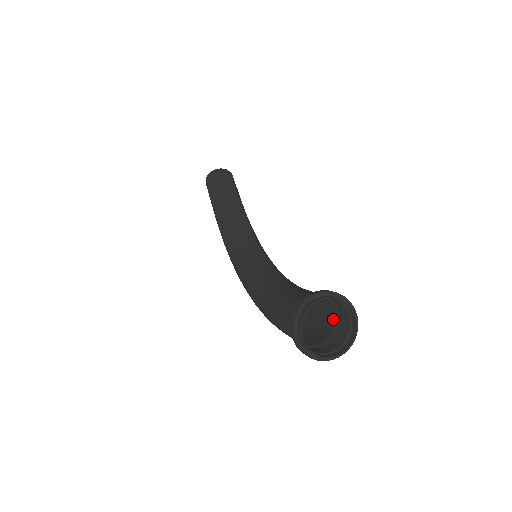
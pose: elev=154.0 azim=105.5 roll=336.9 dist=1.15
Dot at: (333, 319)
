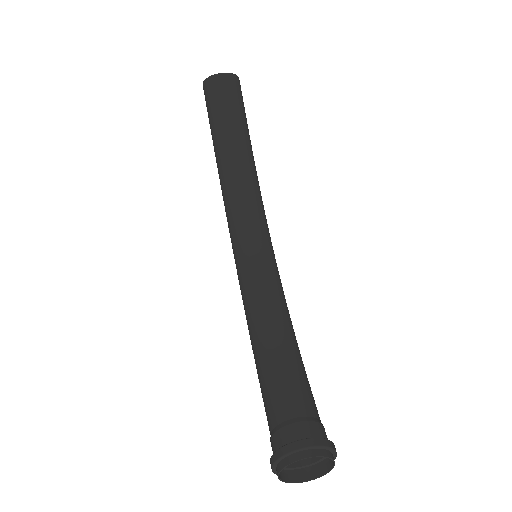
Dot at: occluded
